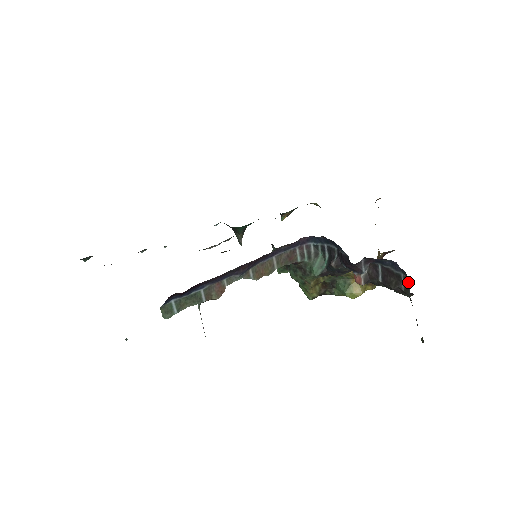
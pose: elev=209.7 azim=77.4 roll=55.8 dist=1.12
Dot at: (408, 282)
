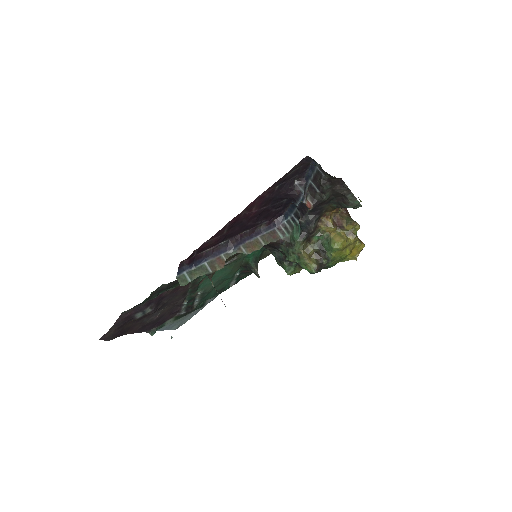
Dot at: (320, 166)
